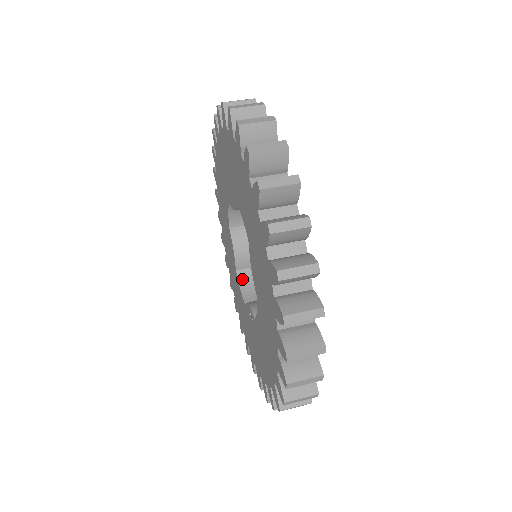
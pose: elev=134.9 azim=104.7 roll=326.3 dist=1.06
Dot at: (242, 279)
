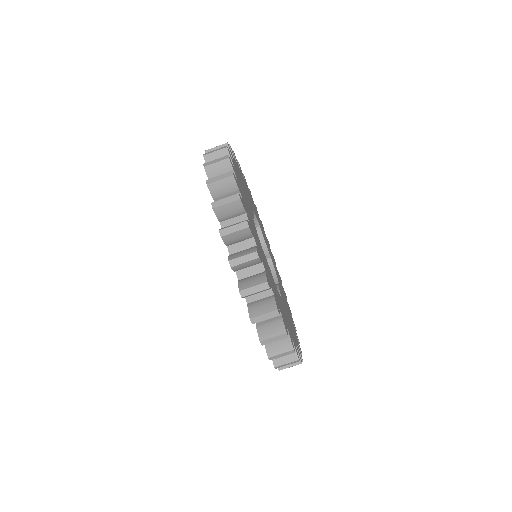
Dot at: occluded
